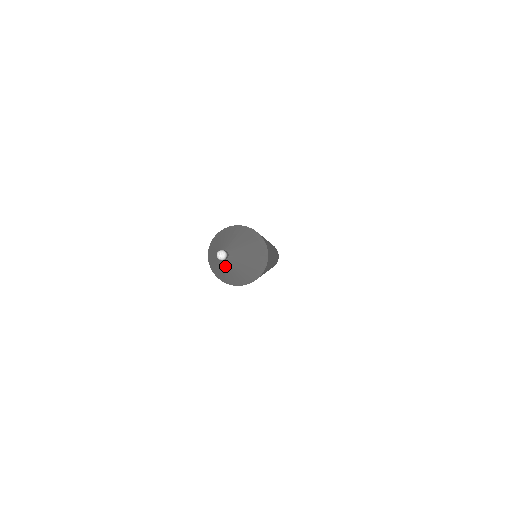
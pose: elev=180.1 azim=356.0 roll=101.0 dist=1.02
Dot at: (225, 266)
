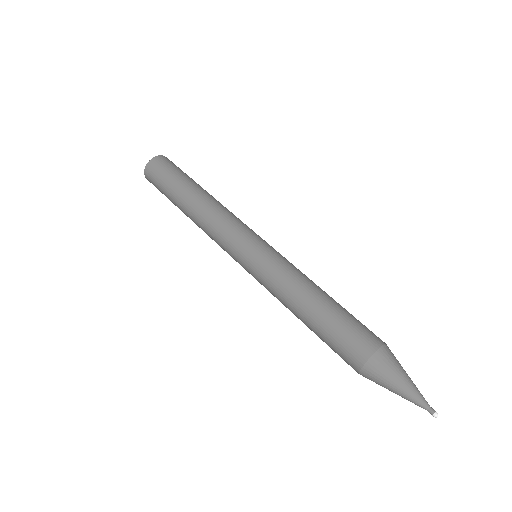
Dot at: occluded
